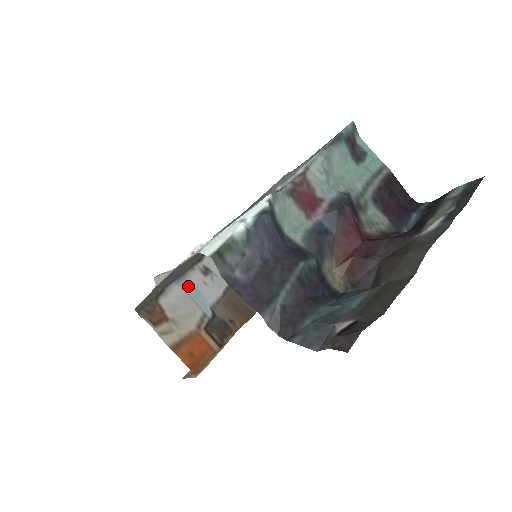
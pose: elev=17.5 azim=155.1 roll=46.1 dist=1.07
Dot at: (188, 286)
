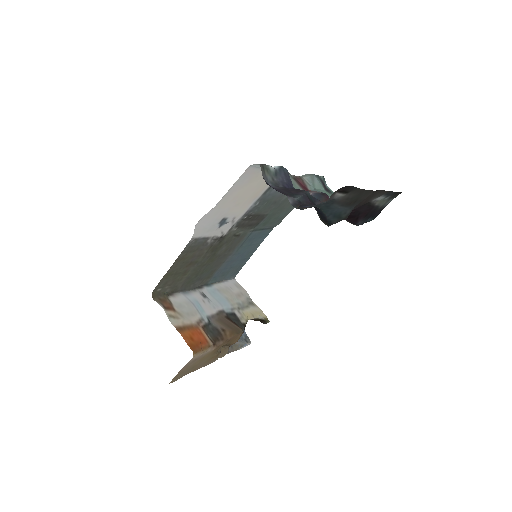
Dot at: (191, 298)
